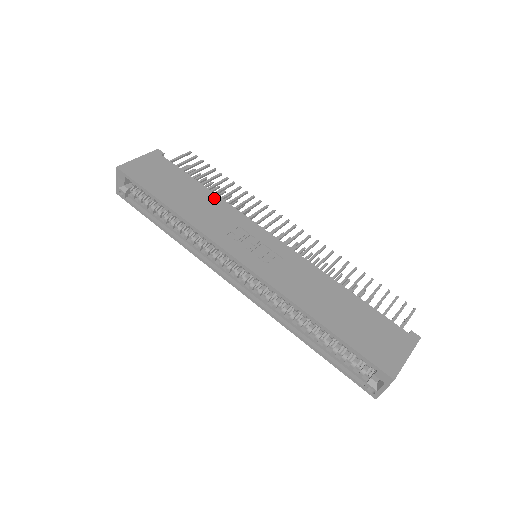
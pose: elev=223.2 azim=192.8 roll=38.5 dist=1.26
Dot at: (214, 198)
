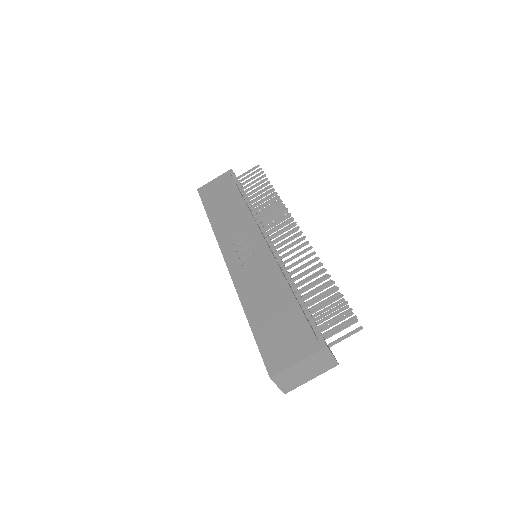
Dot at: (242, 207)
